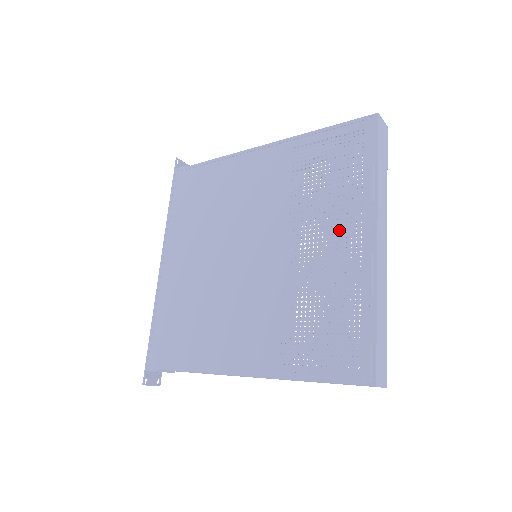
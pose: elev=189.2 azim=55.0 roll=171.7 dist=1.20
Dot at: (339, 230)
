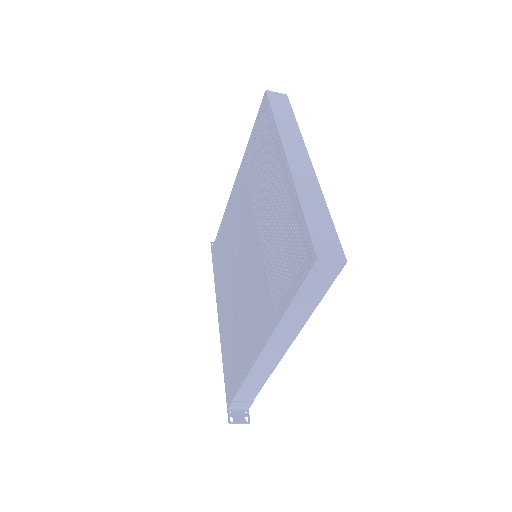
Dot at: (272, 180)
